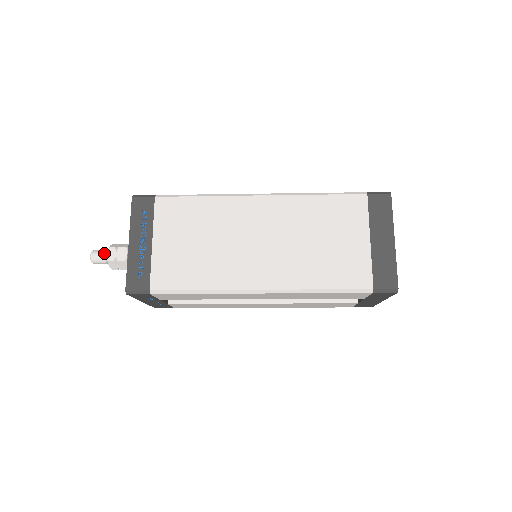
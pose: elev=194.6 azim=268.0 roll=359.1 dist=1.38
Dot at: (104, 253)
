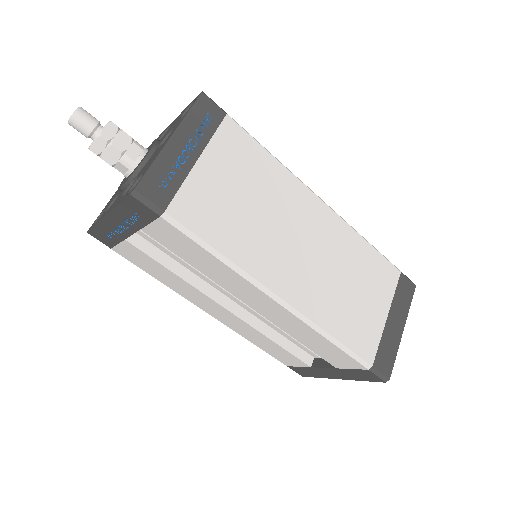
Dot at: (97, 122)
